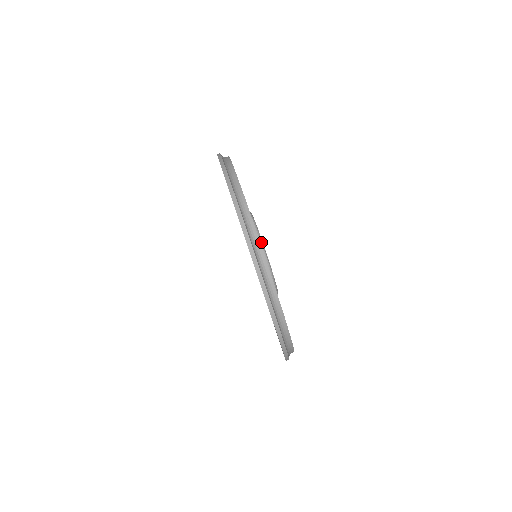
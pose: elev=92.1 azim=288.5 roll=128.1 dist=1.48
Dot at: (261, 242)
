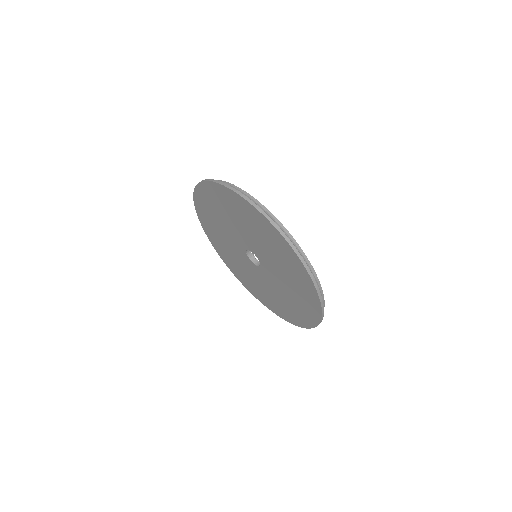
Dot at: occluded
